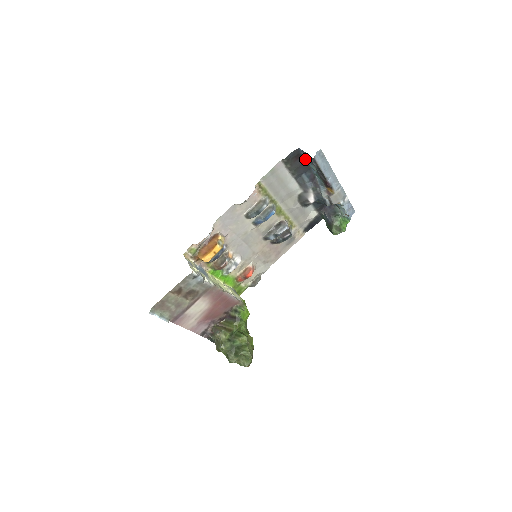
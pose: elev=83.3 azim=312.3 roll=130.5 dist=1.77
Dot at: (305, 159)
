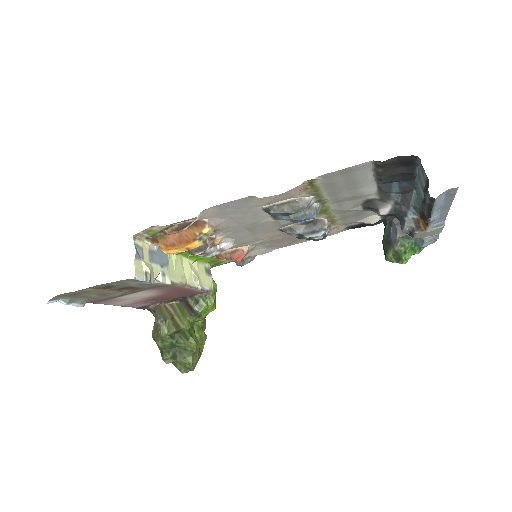
Dot at: (416, 169)
